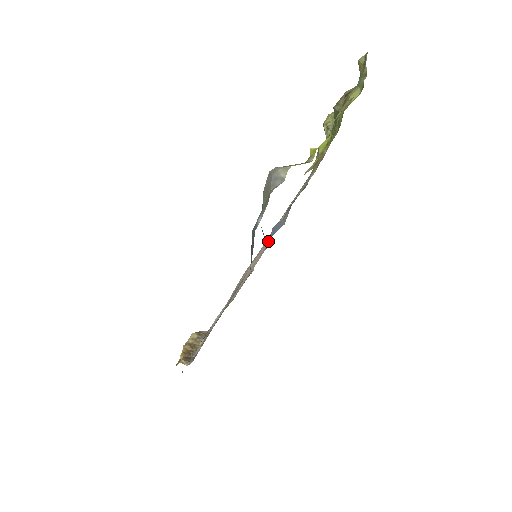
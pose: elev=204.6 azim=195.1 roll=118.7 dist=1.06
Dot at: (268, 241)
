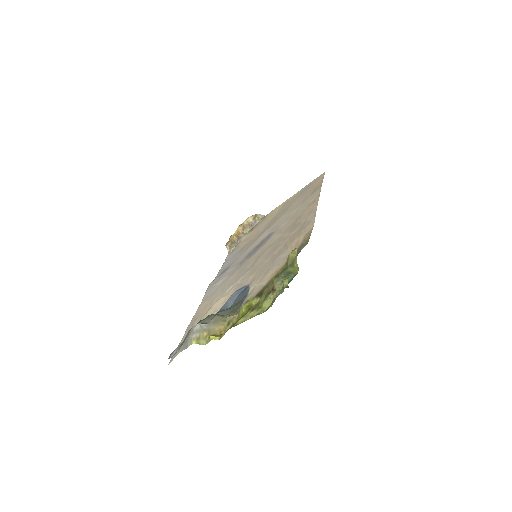
Dot at: (229, 297)
